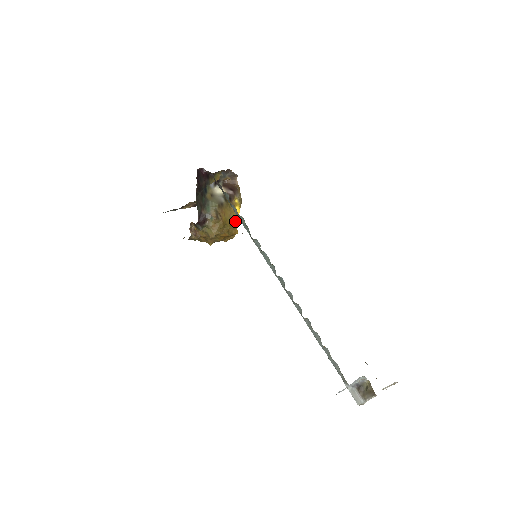
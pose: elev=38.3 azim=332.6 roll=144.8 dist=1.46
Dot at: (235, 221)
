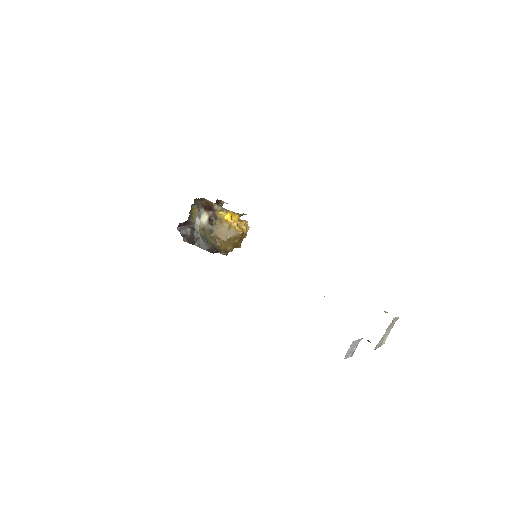
Dot at: (233, 227)
